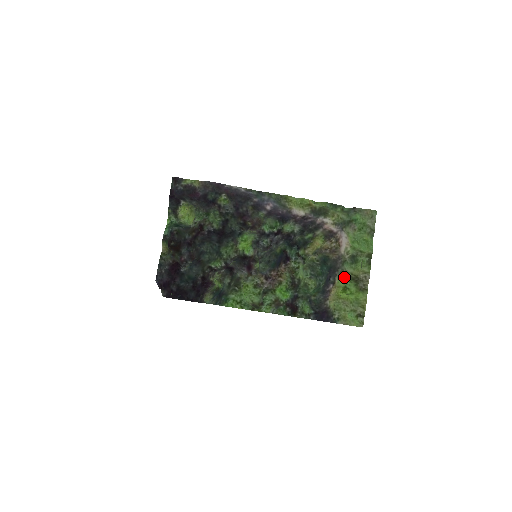
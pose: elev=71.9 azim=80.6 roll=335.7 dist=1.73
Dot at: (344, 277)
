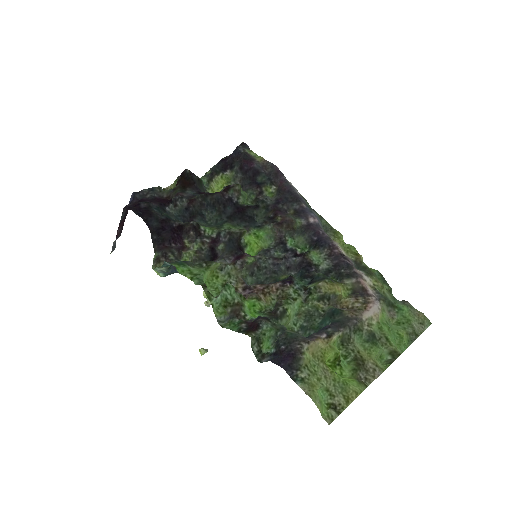
Dot at: (345, 348)
